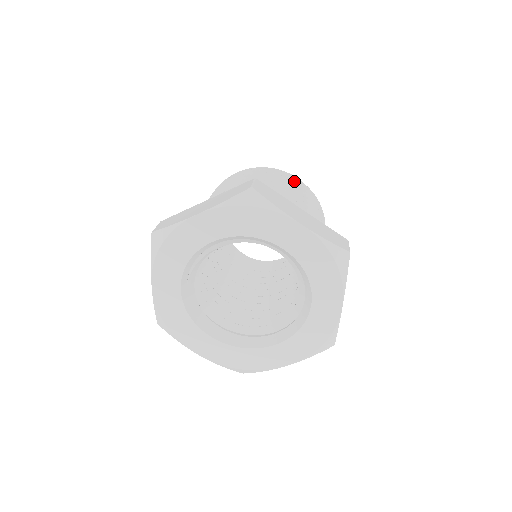
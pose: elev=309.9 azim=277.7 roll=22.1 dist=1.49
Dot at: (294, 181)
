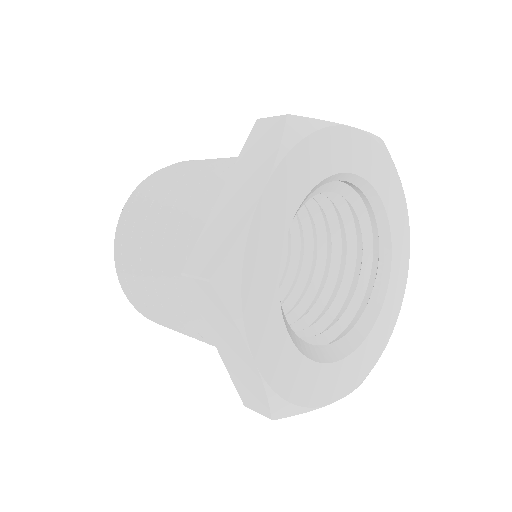
Dot at: occluded
